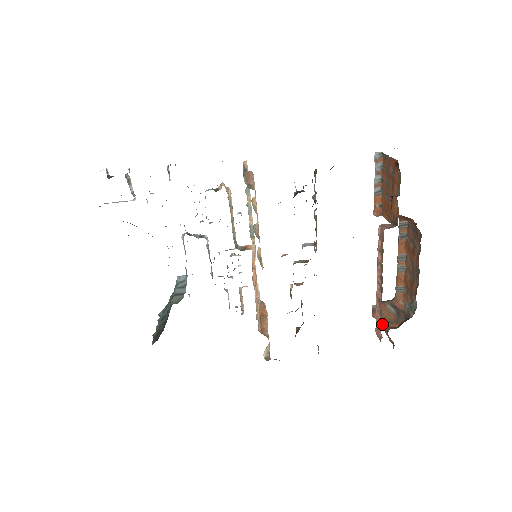
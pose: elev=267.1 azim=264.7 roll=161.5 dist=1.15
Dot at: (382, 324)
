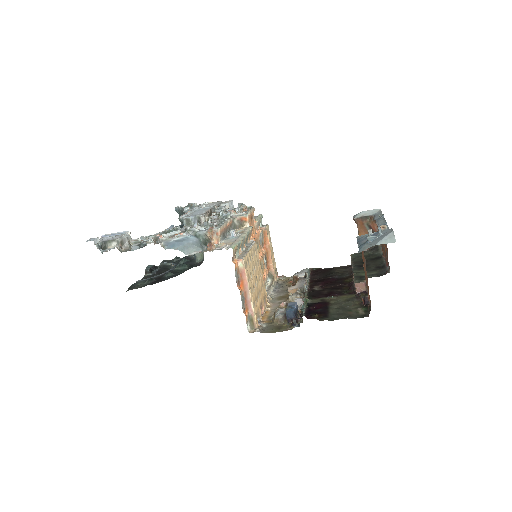
Dot at: (358, 234)
